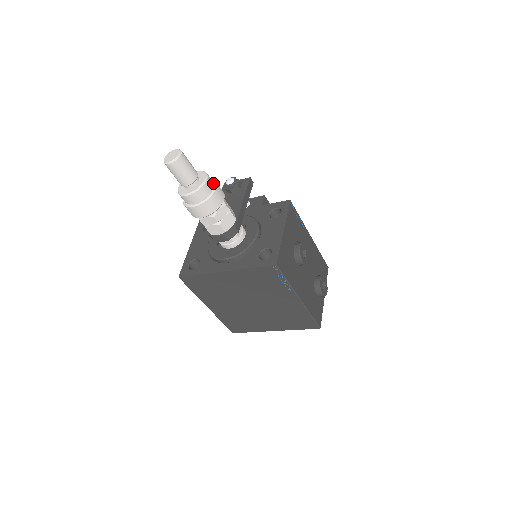
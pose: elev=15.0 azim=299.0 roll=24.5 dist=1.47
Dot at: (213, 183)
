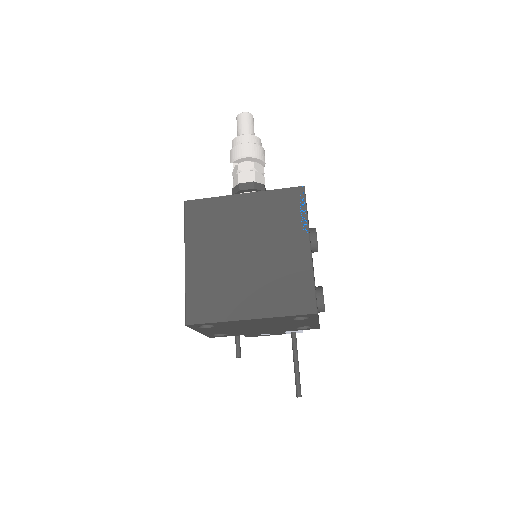
Dot at: occluded
